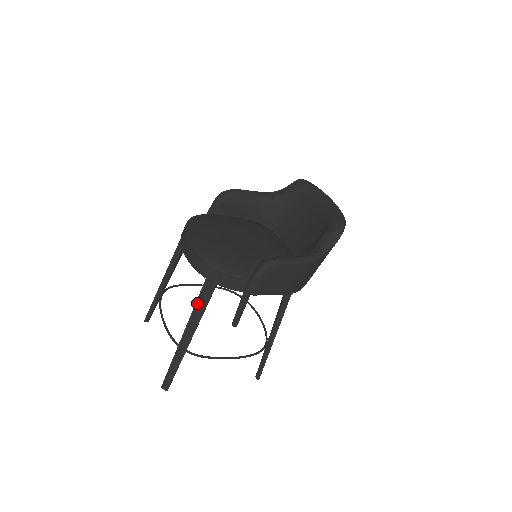
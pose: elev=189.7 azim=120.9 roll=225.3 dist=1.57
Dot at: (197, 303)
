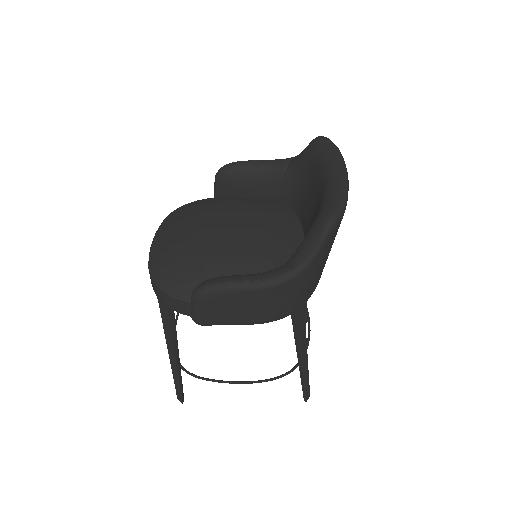
Dot at: (163, 323)
